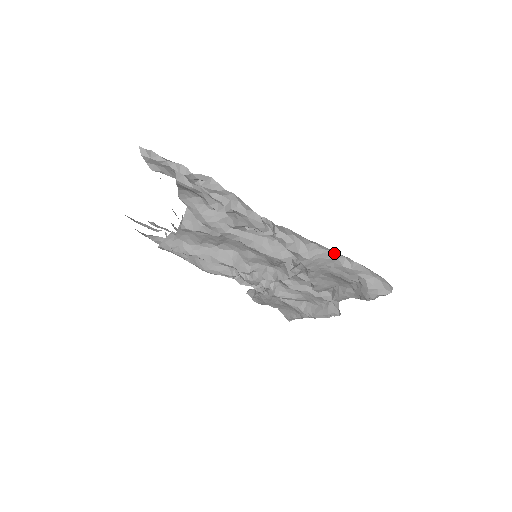
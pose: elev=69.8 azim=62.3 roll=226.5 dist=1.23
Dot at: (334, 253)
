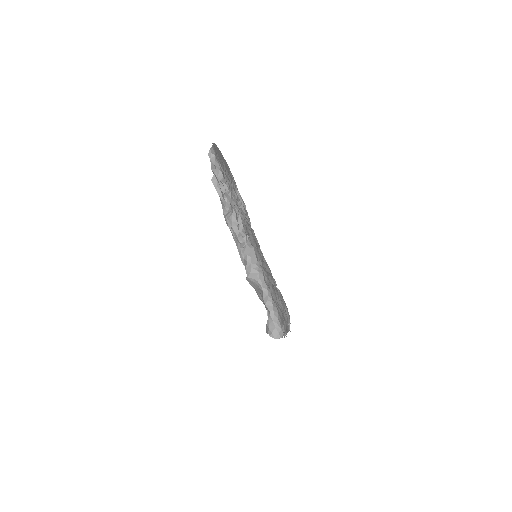
Dot at: (264, 287)
